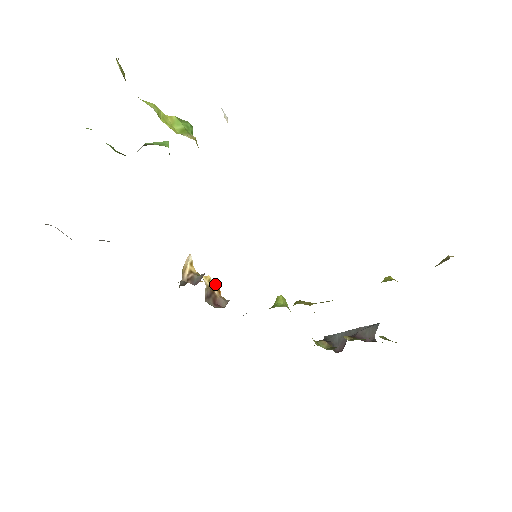
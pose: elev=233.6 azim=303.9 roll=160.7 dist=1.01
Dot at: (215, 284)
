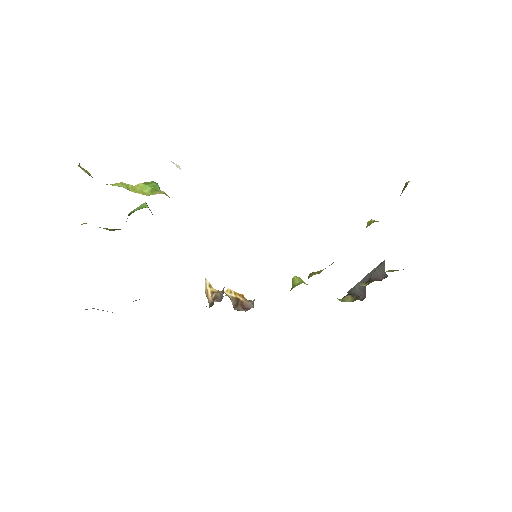
Dot at: (237, 293)
